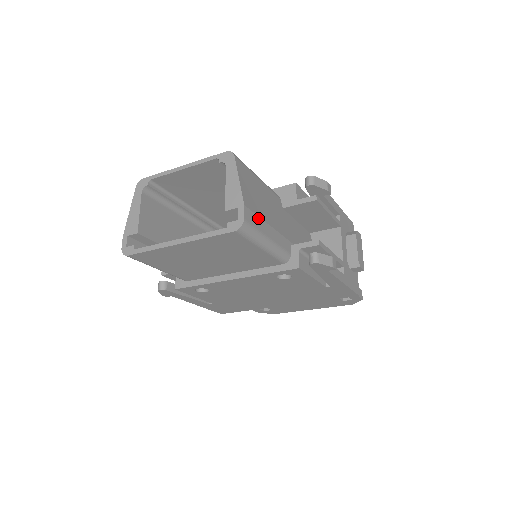
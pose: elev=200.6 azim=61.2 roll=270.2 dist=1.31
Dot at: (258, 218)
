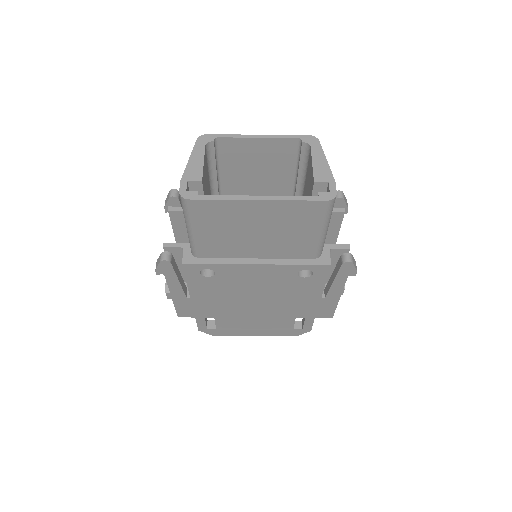
Dot at: occluded
